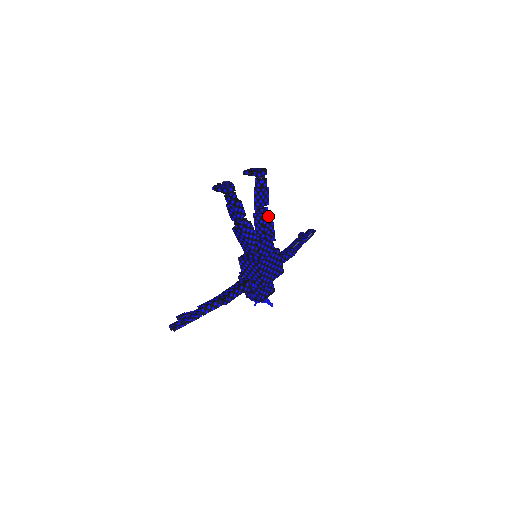
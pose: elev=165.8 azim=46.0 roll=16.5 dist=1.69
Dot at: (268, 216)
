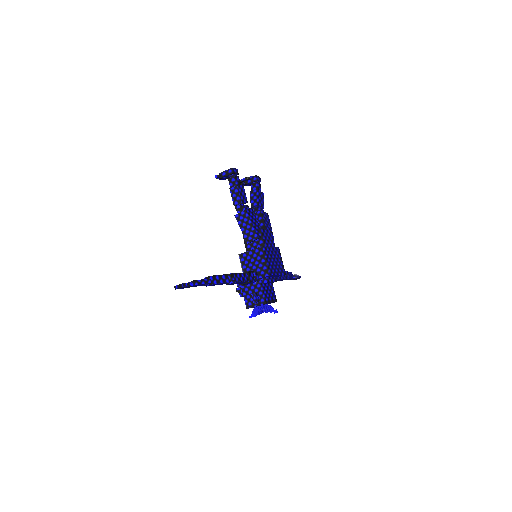
Dot at: (265, 215)
